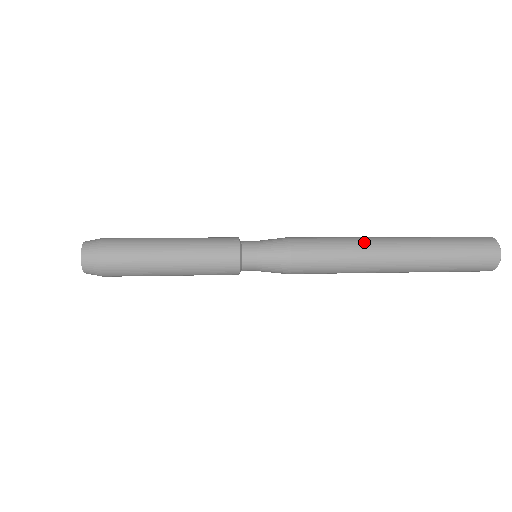
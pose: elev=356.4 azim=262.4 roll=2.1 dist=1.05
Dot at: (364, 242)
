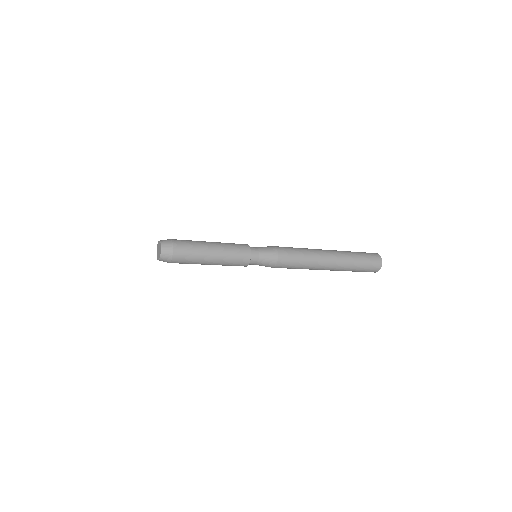
Dot at: (316, 255)
